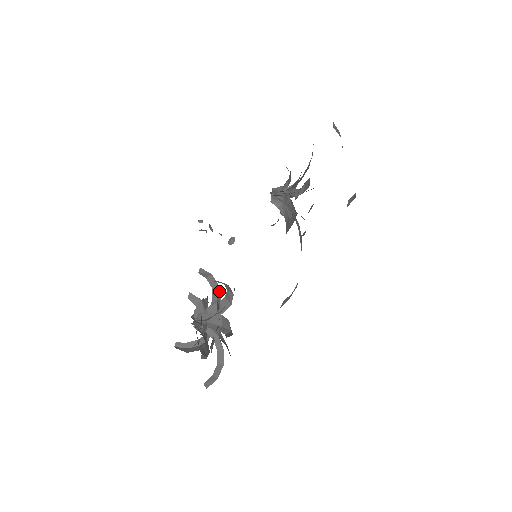
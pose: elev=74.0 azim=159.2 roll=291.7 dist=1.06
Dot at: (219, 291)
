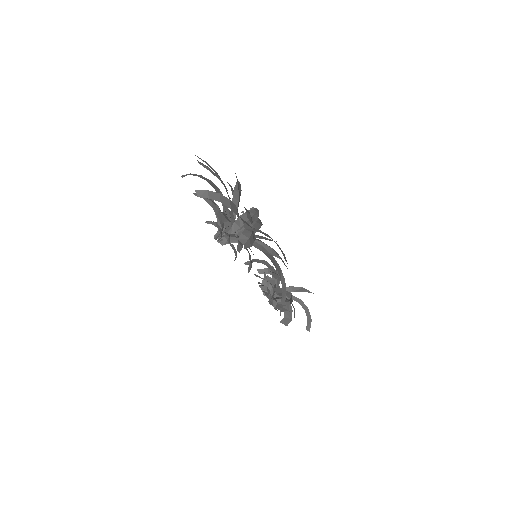
Dot at: (269, 264)
